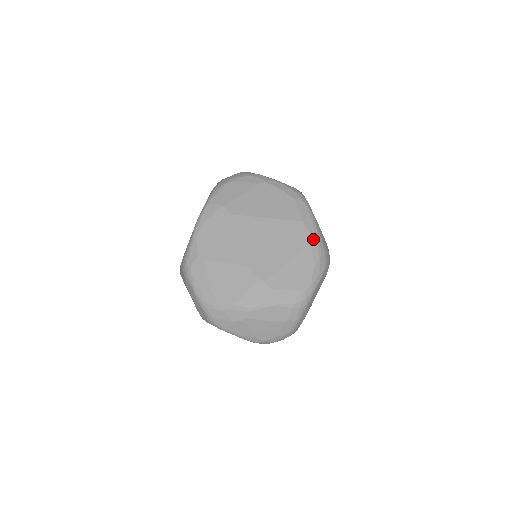
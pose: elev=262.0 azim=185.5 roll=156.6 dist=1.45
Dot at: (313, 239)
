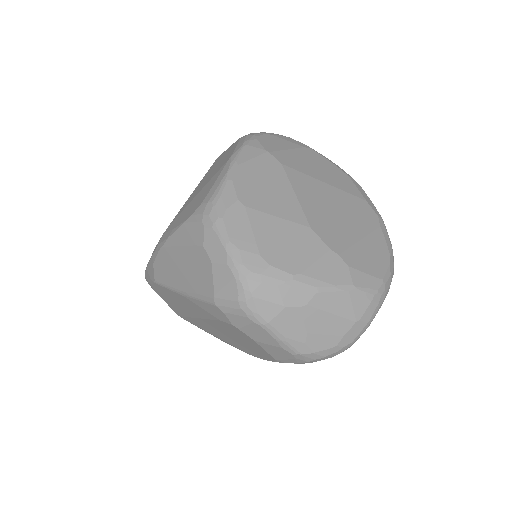
Dot at: (382, 223)
